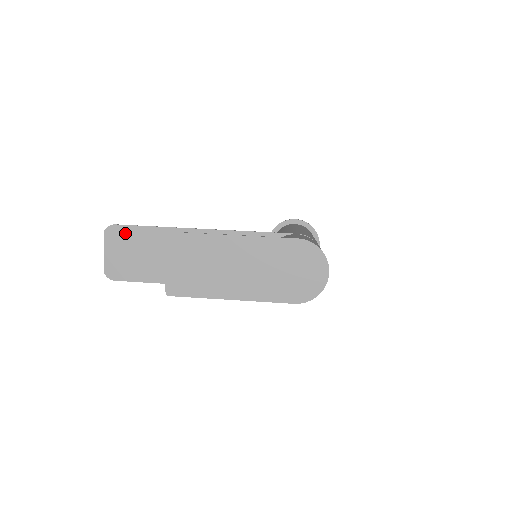
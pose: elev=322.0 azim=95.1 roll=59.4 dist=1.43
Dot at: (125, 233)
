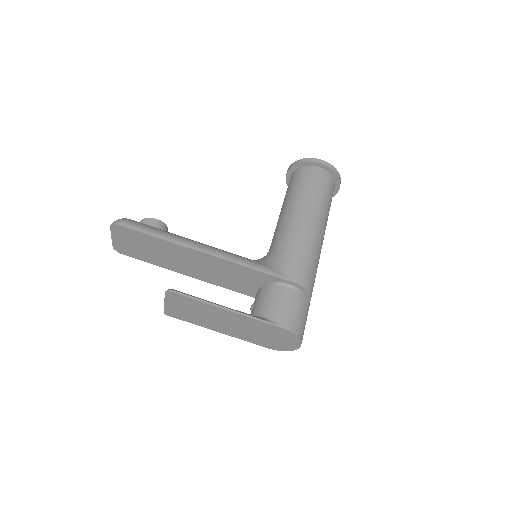
Dot at: (130, 233)
